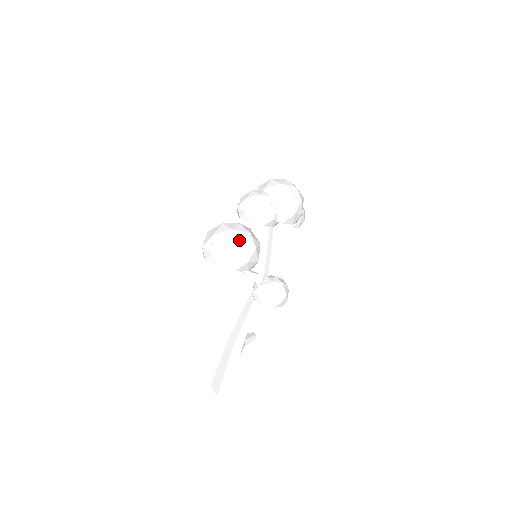
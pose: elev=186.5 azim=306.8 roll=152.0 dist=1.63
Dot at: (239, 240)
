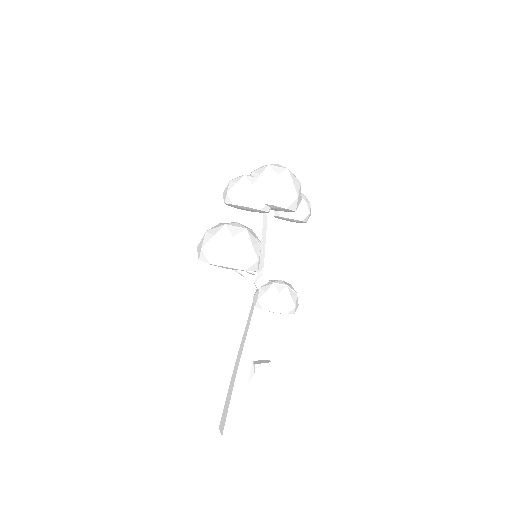
Dot at: (230, 233)
